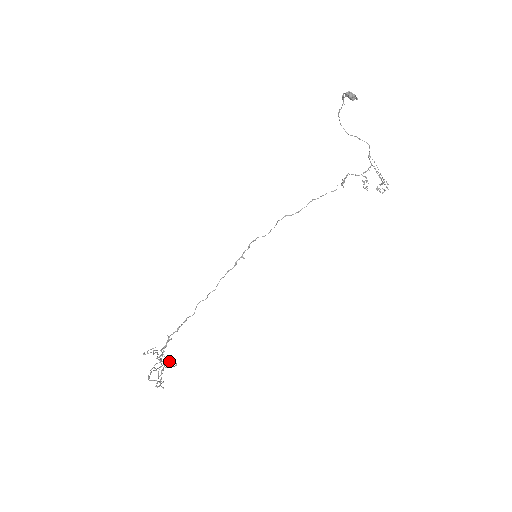
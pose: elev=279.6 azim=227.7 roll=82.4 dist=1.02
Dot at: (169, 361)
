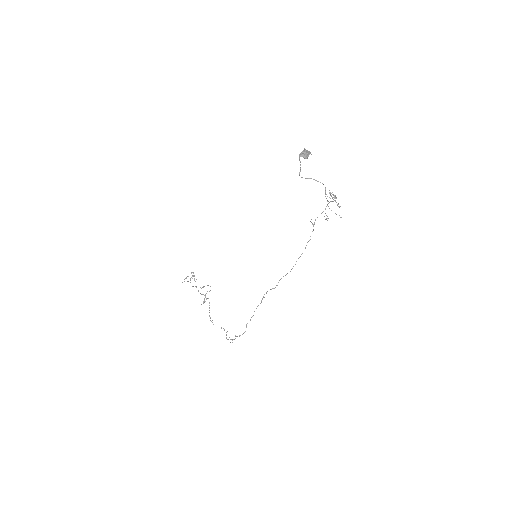
Dot at: (207, 291)
